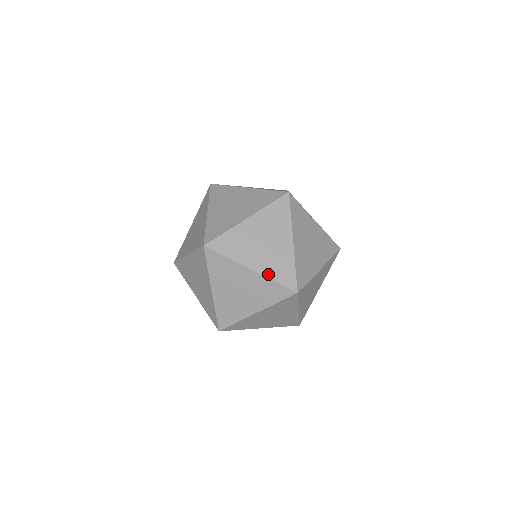
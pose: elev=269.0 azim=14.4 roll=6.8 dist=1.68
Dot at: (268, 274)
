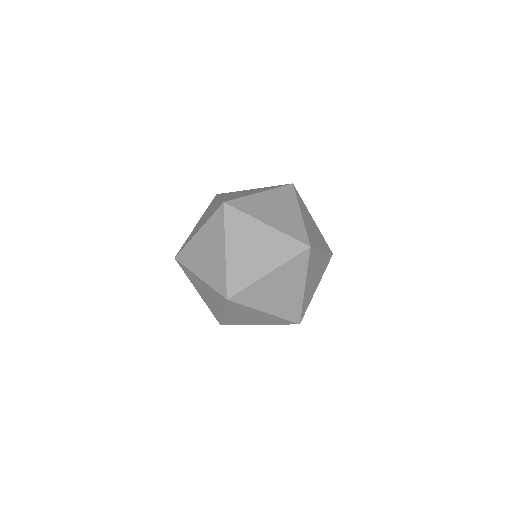
Dot at: (229, 267)
